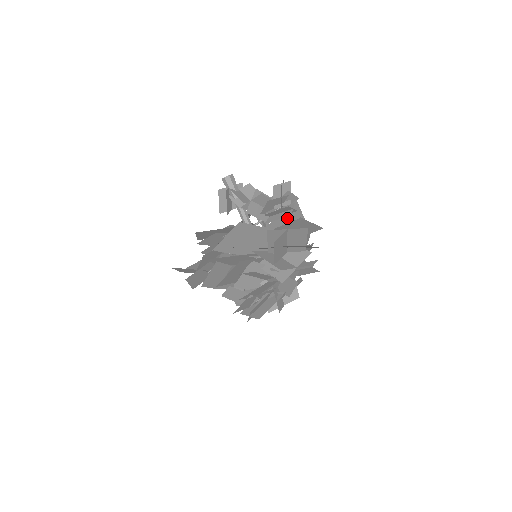
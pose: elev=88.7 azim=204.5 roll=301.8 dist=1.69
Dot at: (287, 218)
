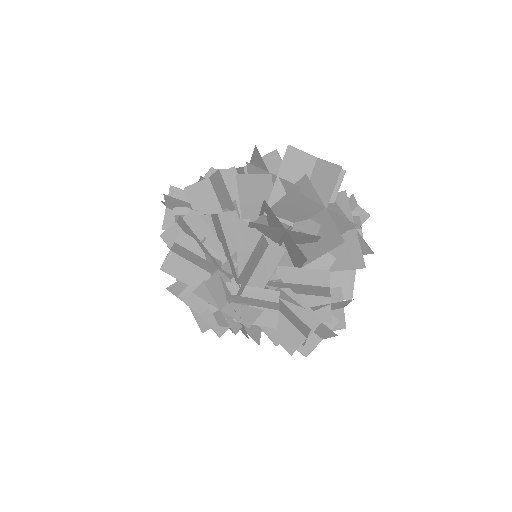
Dot at: occluded
